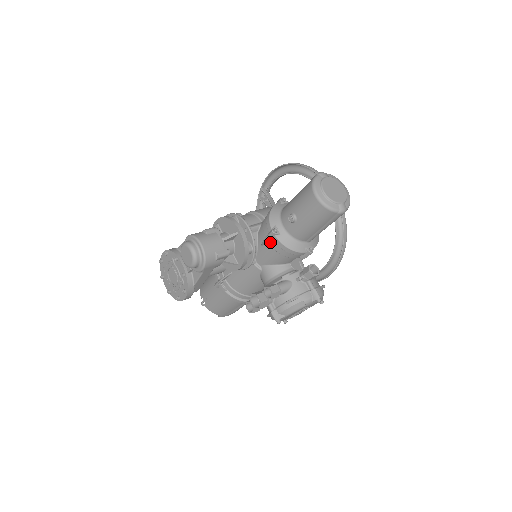
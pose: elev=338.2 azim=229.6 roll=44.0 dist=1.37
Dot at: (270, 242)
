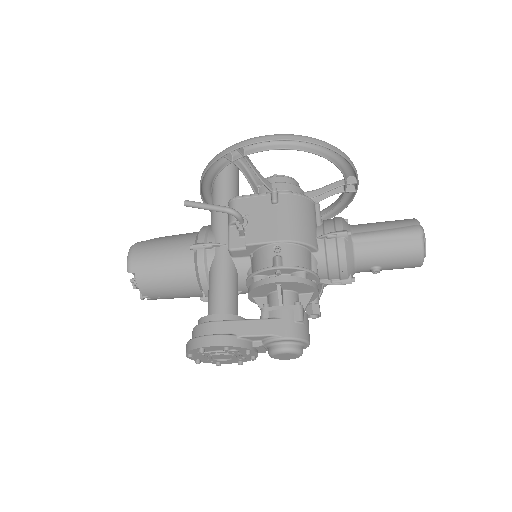
Dot at: (333, 282)
